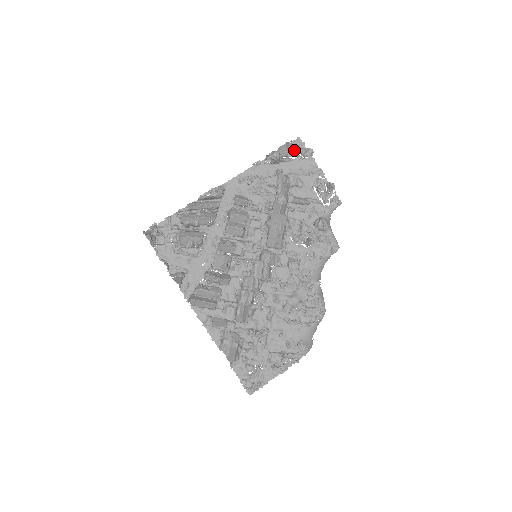
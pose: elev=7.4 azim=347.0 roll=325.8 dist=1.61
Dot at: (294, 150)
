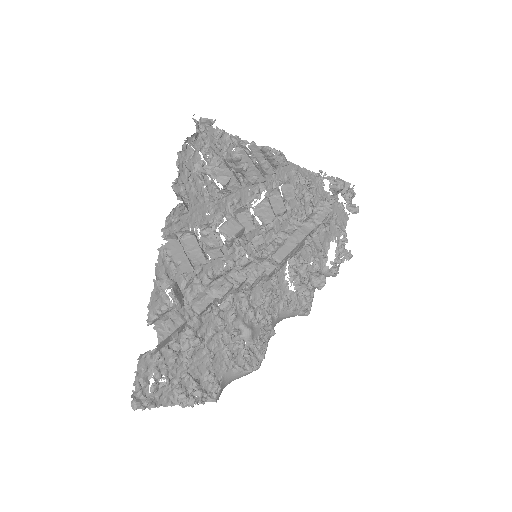
Dot at: (352, 196)
